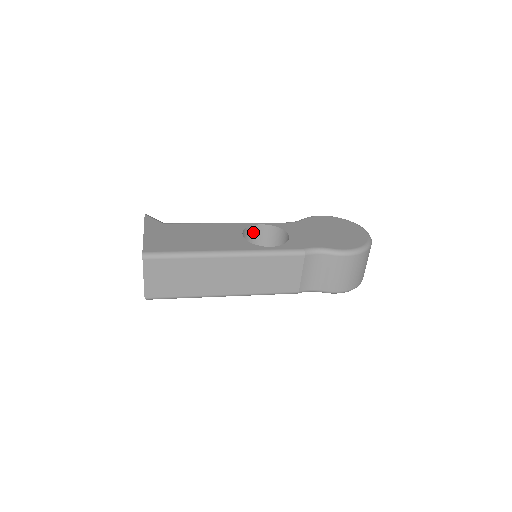
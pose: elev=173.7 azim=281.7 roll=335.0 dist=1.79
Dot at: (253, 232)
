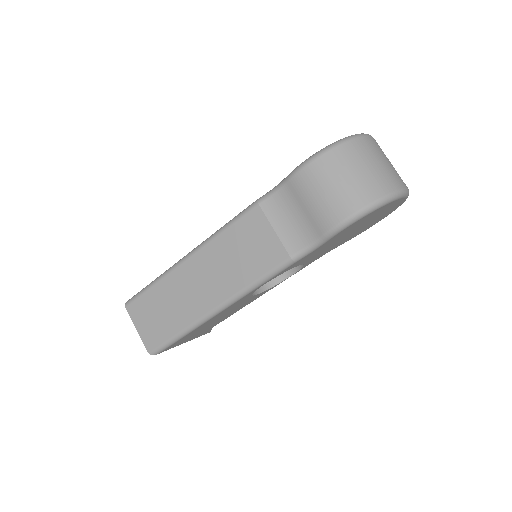
Dot at: occluded
